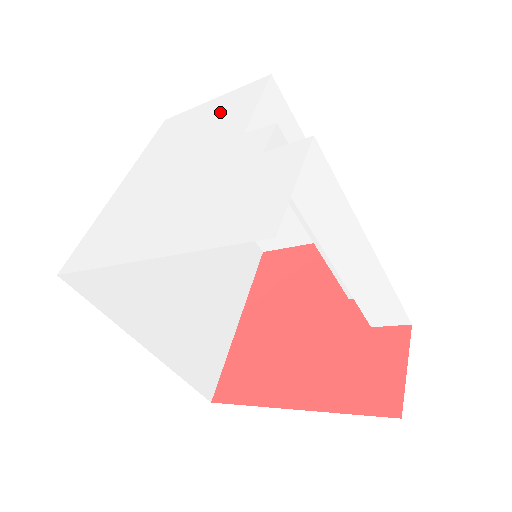
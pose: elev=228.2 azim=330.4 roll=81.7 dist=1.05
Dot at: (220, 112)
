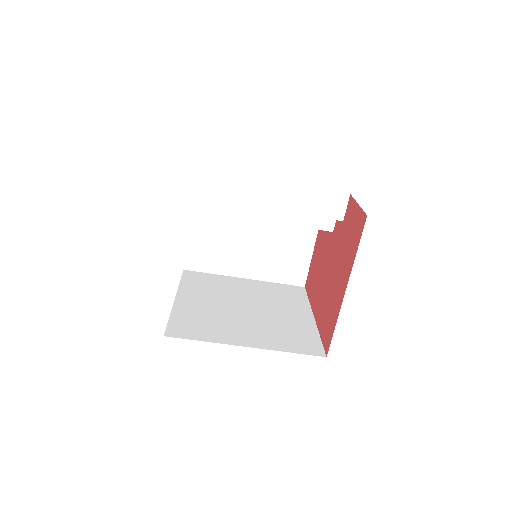
Dot at: occluded
